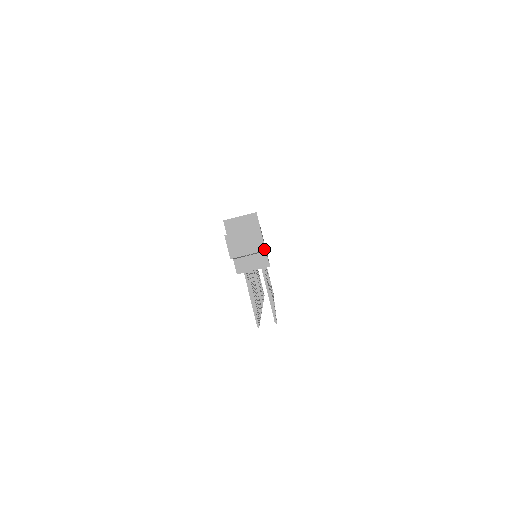
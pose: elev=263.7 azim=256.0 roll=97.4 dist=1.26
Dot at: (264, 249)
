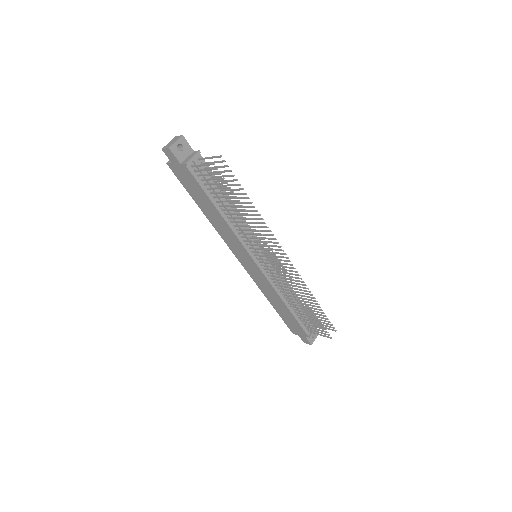
Dot at: (182, 135)
